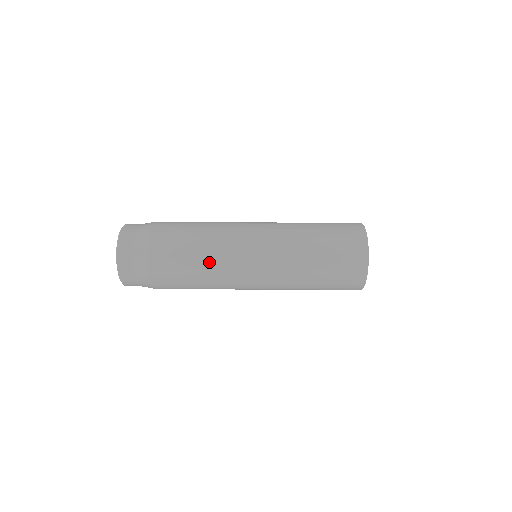
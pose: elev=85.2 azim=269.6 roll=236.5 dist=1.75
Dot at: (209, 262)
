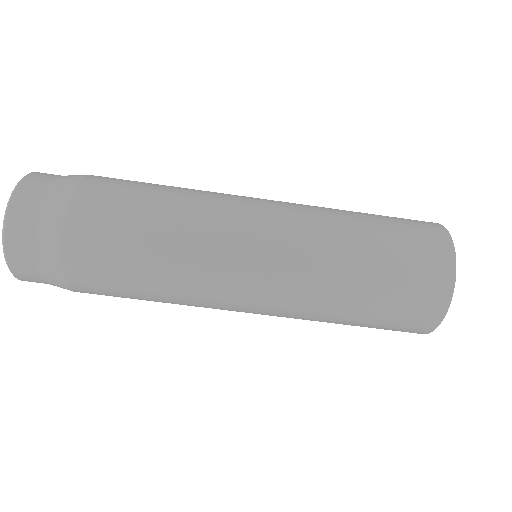
Dot at: (172, 299)
